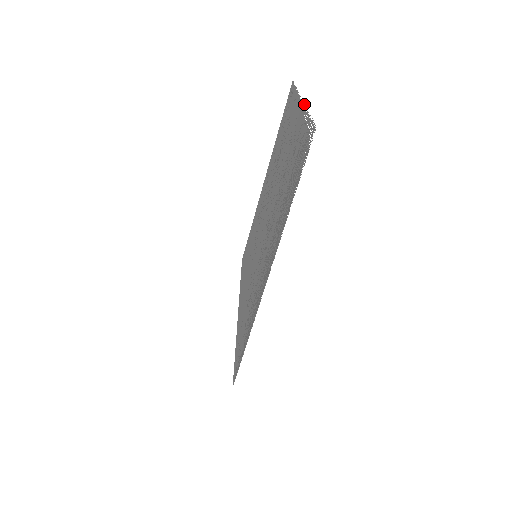
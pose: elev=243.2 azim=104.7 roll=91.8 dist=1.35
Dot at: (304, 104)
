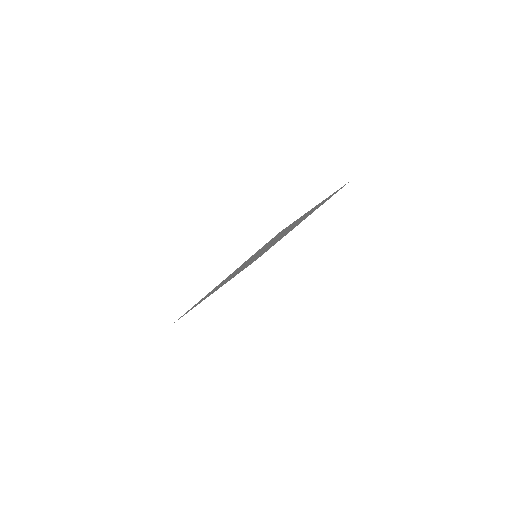
Dot at: occluded
